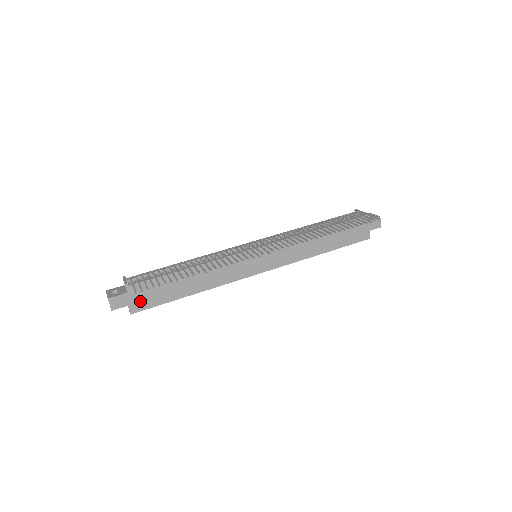
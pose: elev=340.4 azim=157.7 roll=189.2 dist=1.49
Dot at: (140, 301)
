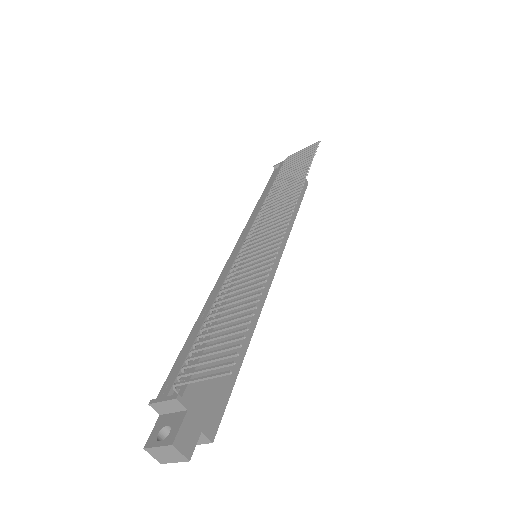
Dot at: (208, 410)
